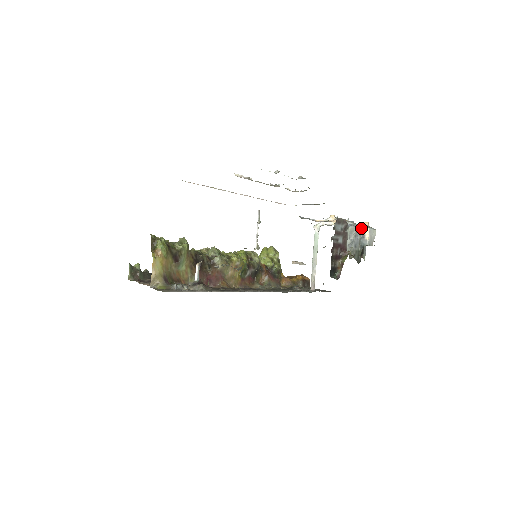
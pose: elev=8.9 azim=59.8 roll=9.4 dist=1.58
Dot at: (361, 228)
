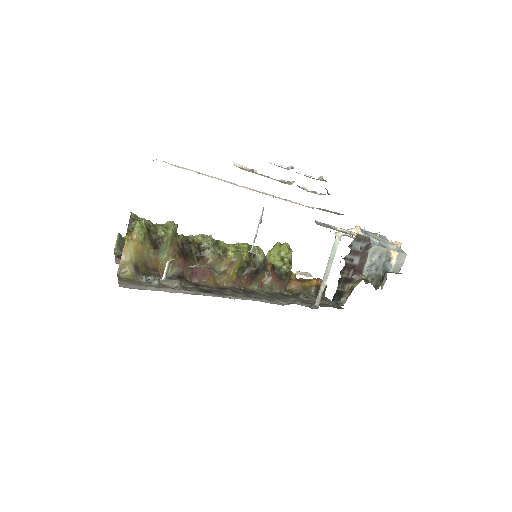
Dot at: (389, 249)
